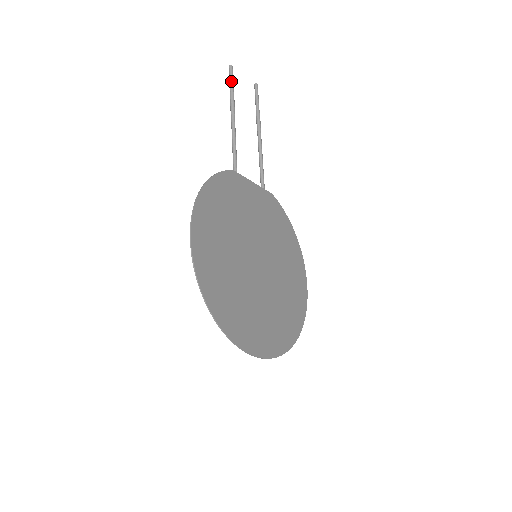
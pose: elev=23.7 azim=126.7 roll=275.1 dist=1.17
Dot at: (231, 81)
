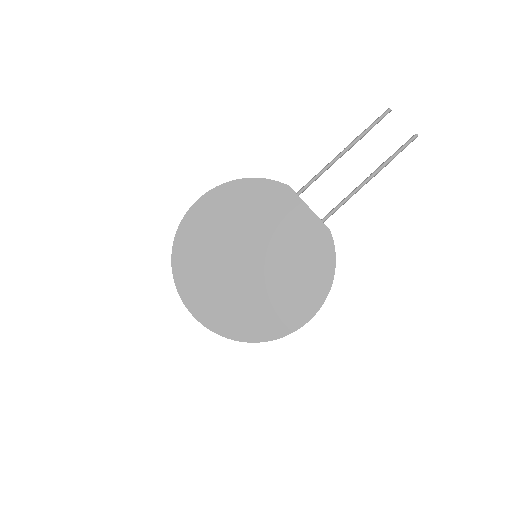
Dot at: (374, 121)
